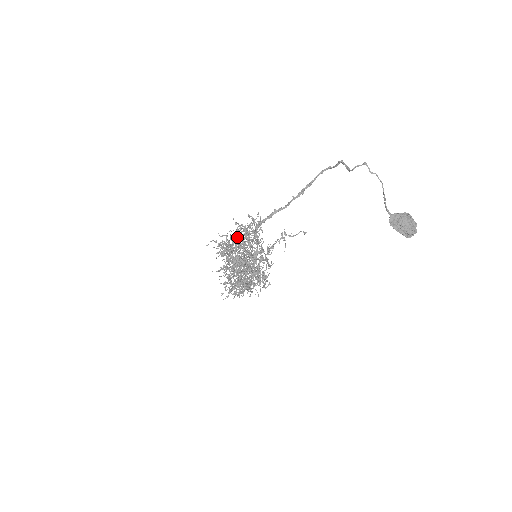
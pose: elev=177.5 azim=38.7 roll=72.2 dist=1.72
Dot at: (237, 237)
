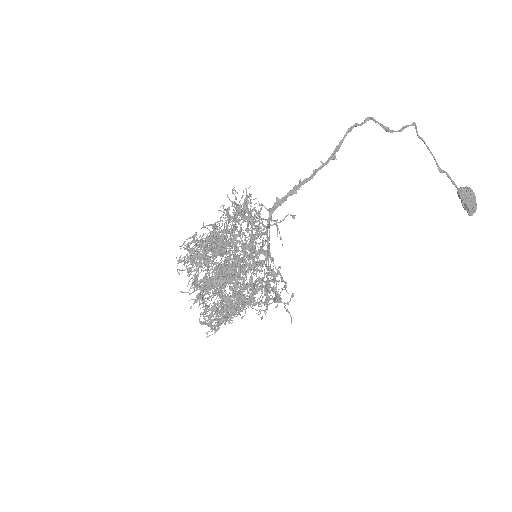
Dot at: (236, 227)
